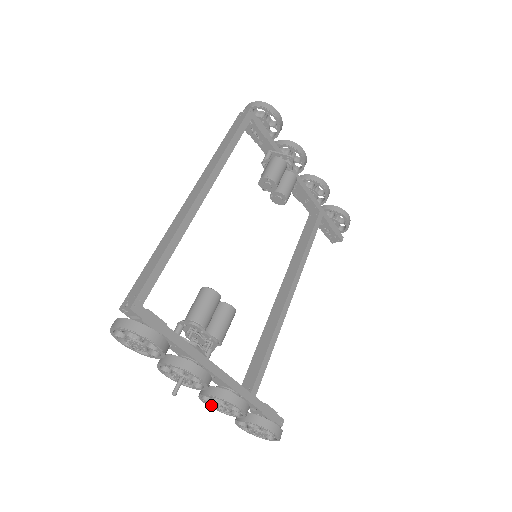
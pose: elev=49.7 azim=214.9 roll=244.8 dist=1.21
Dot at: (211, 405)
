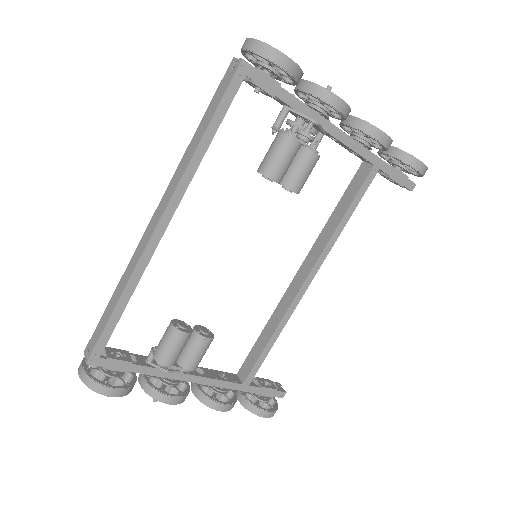
Dot at: occluded
